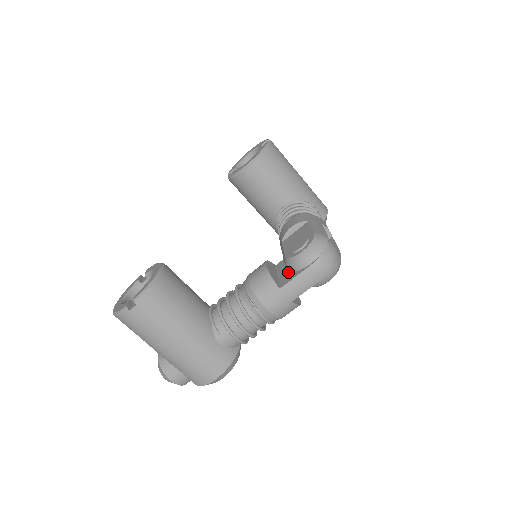
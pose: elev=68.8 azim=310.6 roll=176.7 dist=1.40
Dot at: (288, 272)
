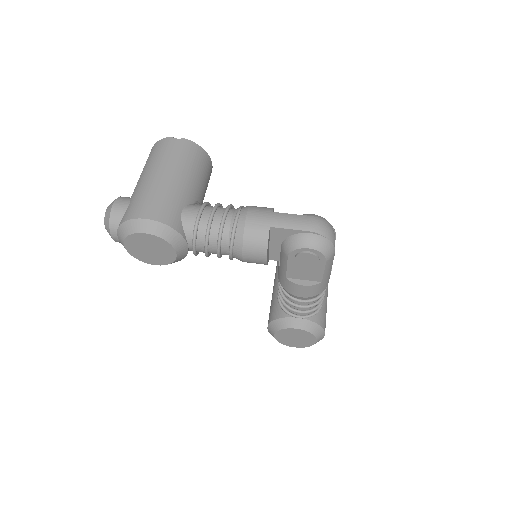
Dot at: occluded
